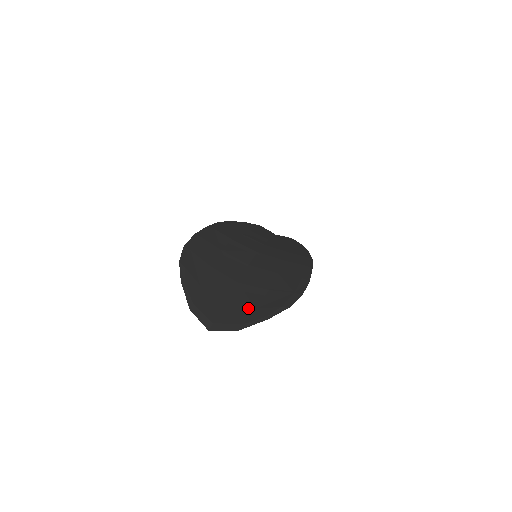
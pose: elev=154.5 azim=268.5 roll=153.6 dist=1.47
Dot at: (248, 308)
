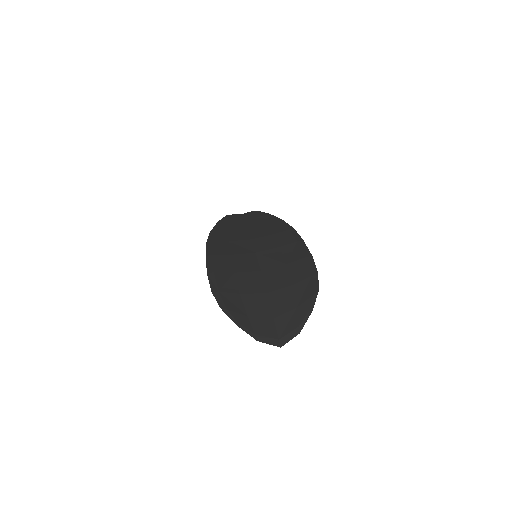
Dot at: (292, 311)
